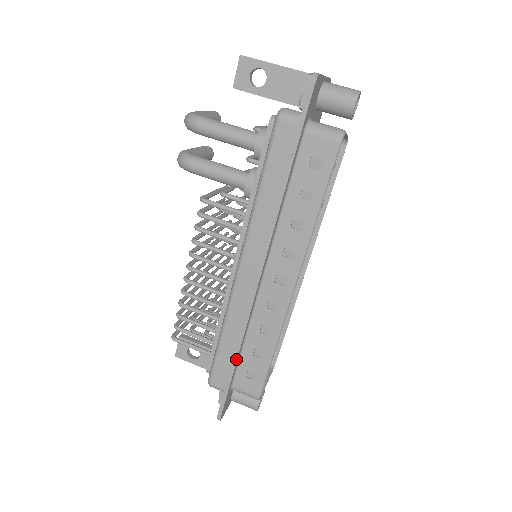
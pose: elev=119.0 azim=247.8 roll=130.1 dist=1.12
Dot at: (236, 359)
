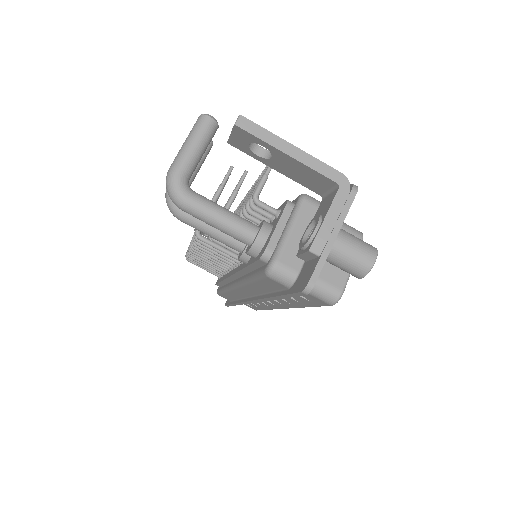
Dot at: occluded
